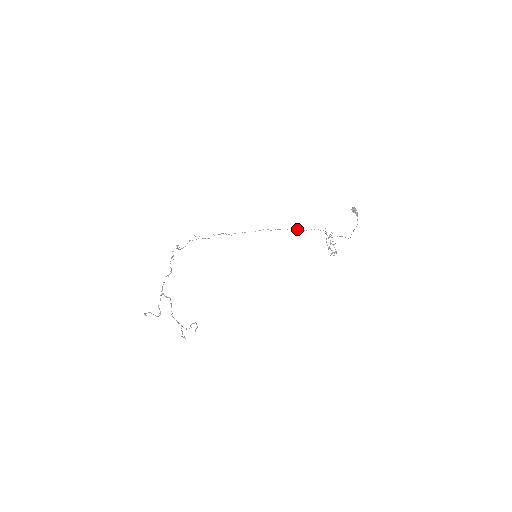
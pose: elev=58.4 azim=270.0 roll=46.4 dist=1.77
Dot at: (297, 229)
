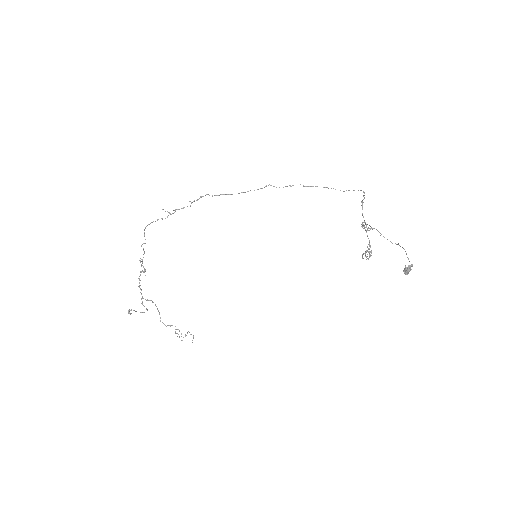
Dot at: occluded
